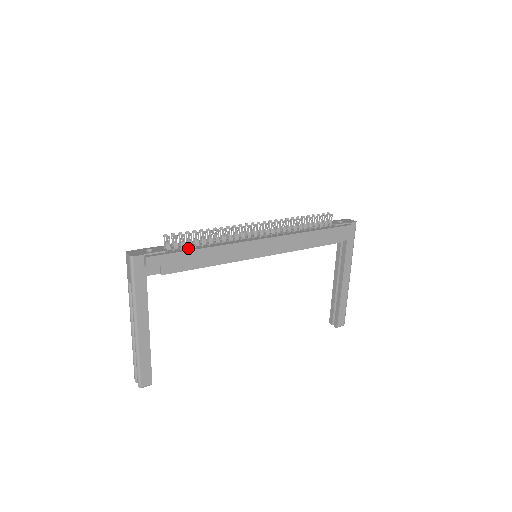
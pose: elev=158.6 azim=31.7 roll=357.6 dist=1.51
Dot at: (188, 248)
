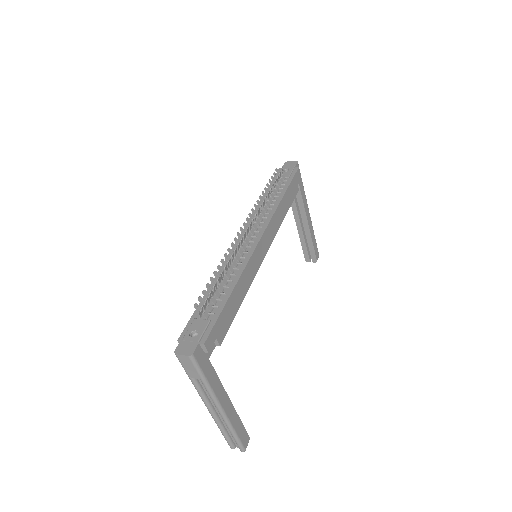
Dot at: (221, 300)
